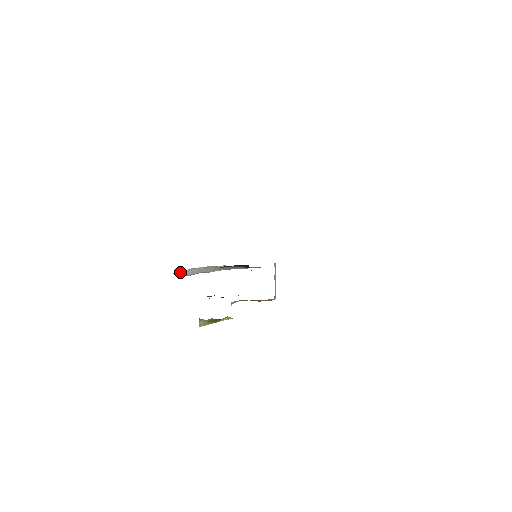
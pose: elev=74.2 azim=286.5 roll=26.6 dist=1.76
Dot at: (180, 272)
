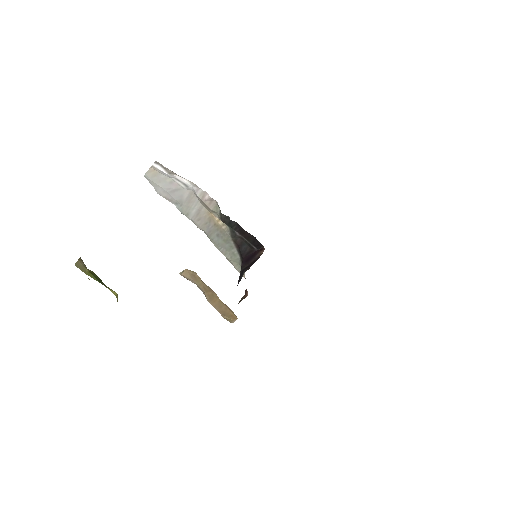
Dot at: (168, 170)
